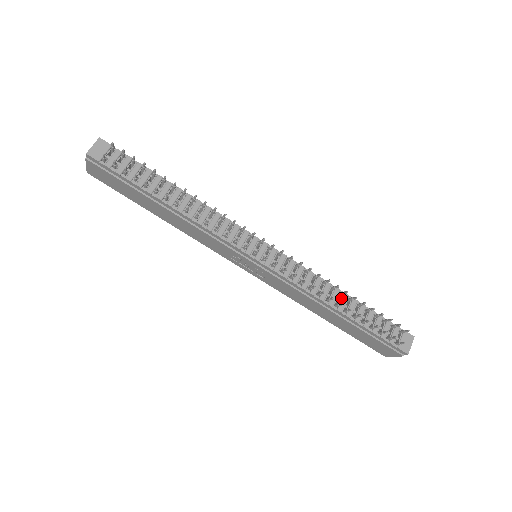
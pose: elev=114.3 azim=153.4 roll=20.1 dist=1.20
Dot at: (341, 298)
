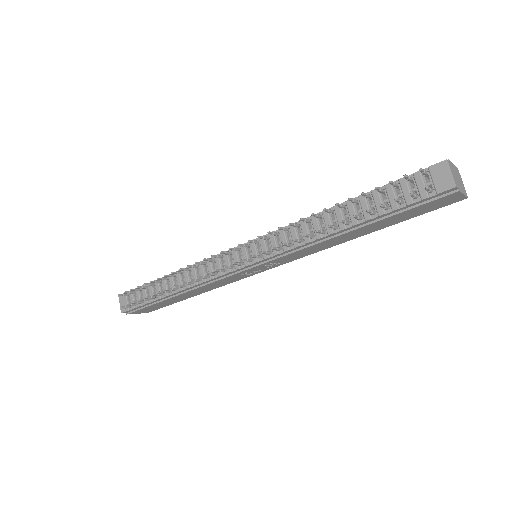
Dot at: (335, 215)
